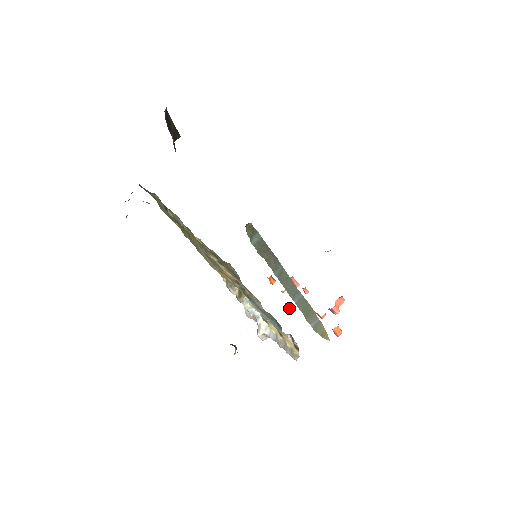
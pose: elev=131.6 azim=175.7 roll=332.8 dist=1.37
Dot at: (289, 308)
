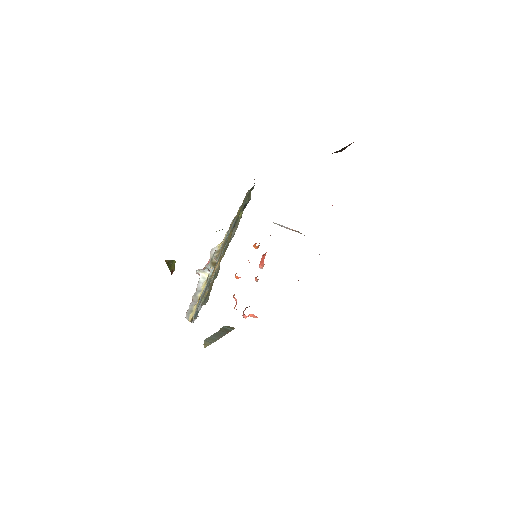
Dot at: (235, 274)
